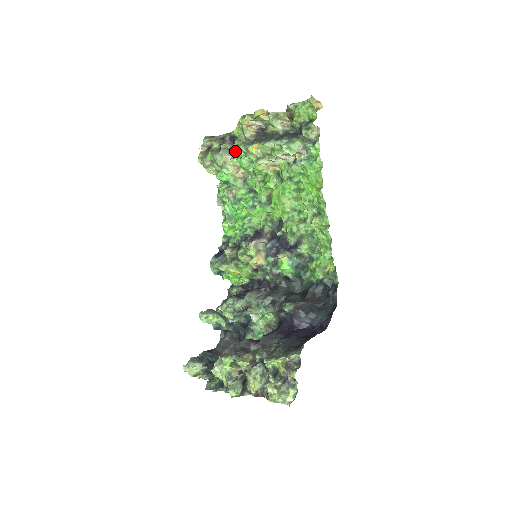
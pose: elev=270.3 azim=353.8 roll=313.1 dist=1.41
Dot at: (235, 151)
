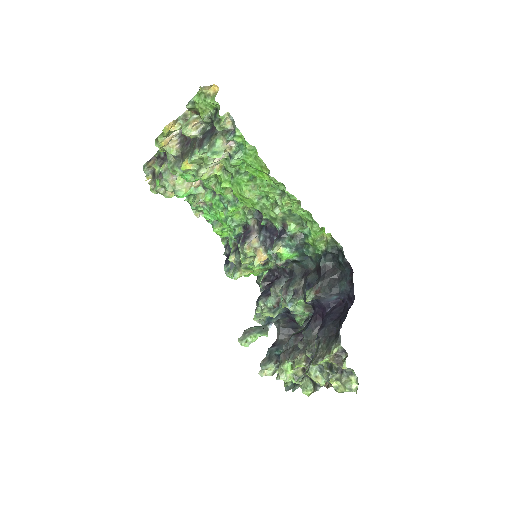
Dot at: (173, 174)
